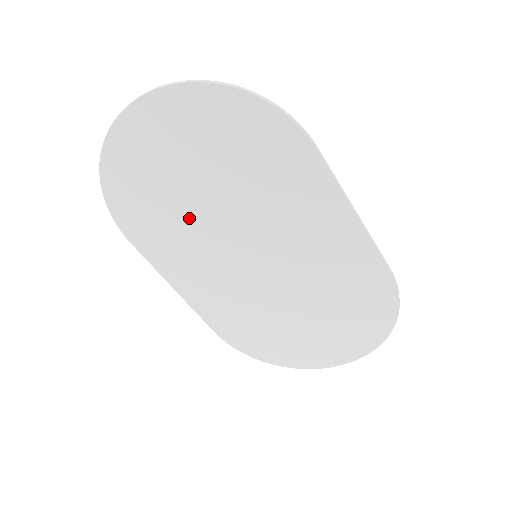
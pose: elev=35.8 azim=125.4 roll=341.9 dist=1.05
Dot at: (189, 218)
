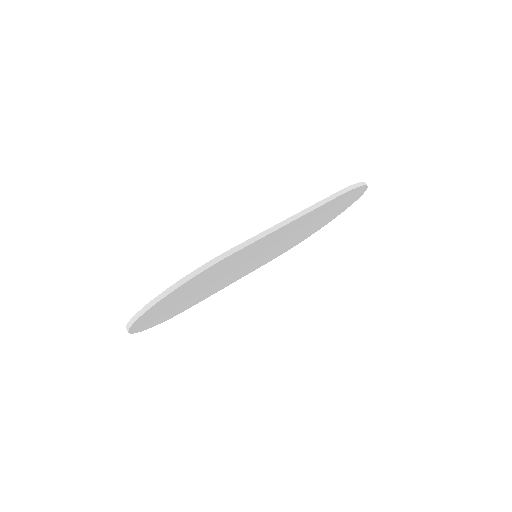
Dot at: (207, 290)
